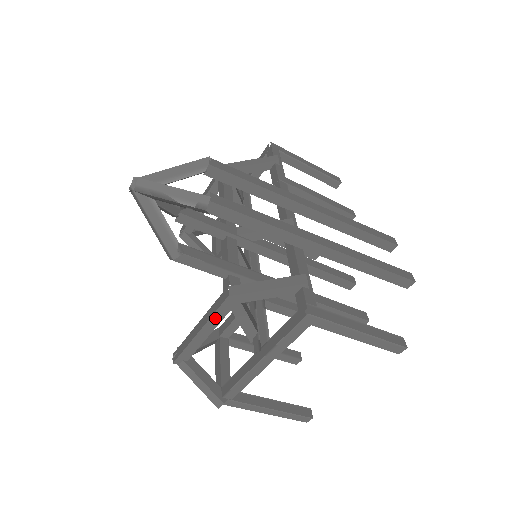
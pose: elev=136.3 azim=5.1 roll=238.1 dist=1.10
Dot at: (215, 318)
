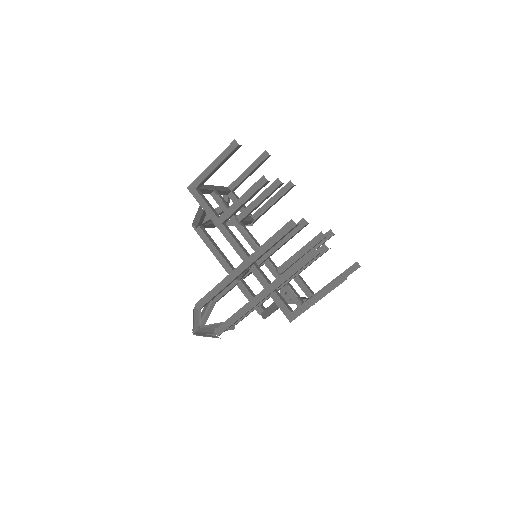
Dot at: occluded
